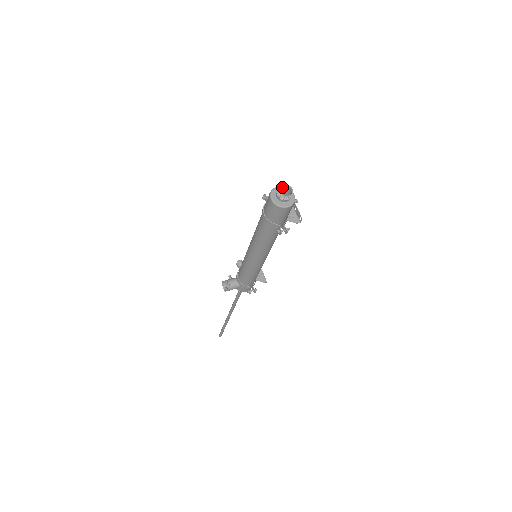
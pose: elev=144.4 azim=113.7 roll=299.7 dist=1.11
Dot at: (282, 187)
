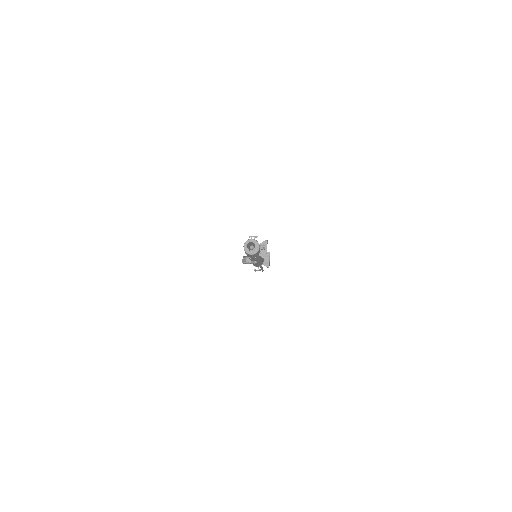
Dot at: (251, 242)
